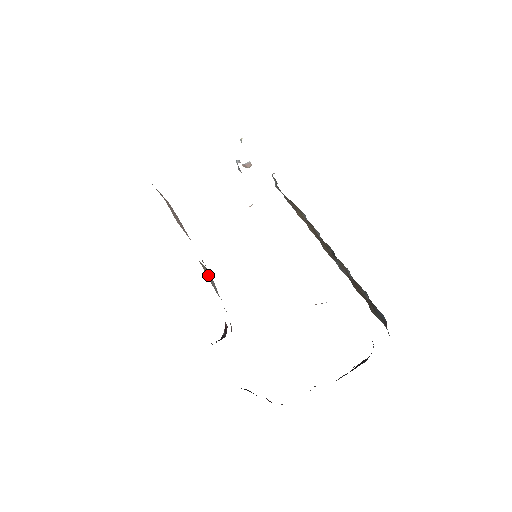
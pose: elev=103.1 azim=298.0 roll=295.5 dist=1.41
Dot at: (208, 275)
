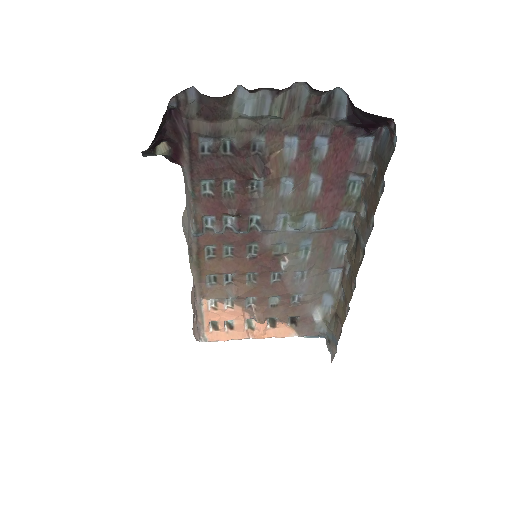
Dot at: occluded
